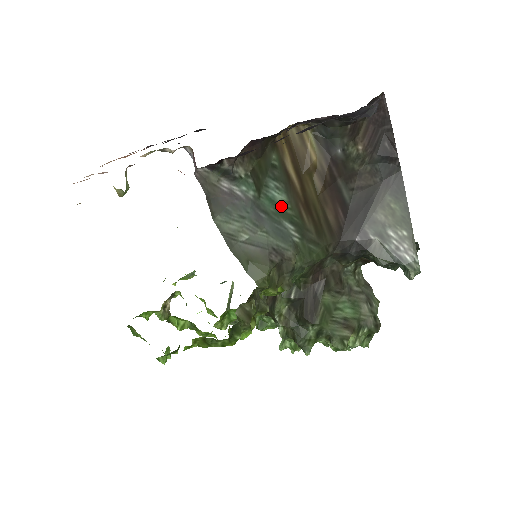
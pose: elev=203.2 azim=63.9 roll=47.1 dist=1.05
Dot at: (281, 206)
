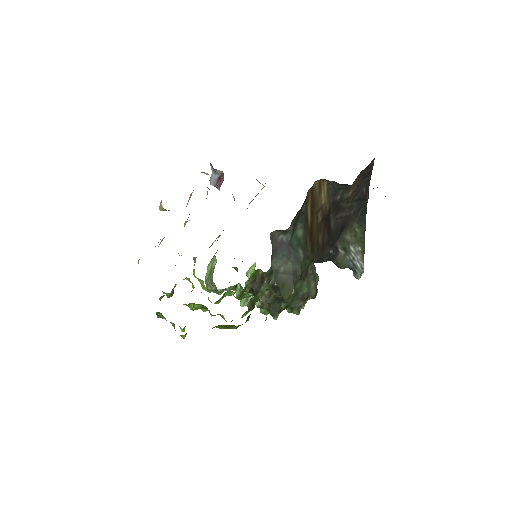
Dot at: (299, 239)
